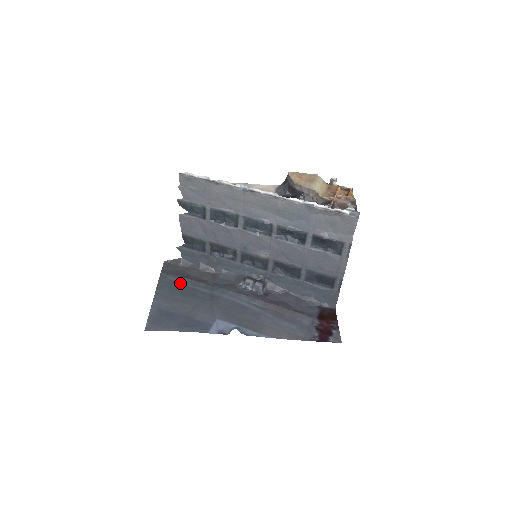
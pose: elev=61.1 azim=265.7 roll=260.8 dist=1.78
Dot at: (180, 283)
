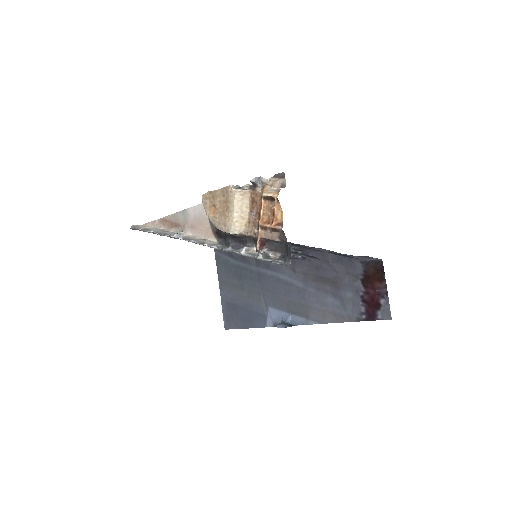
Dot at: (231, 262)
